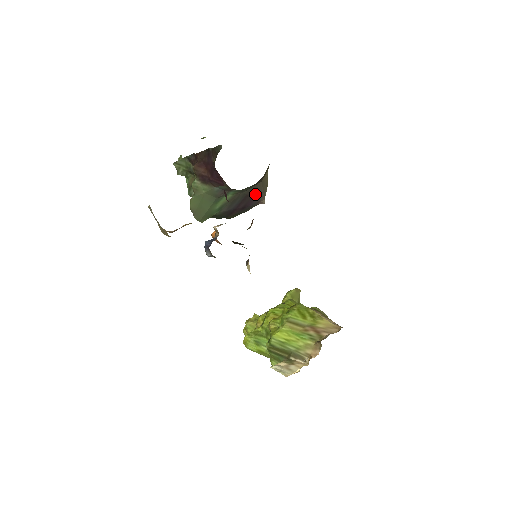
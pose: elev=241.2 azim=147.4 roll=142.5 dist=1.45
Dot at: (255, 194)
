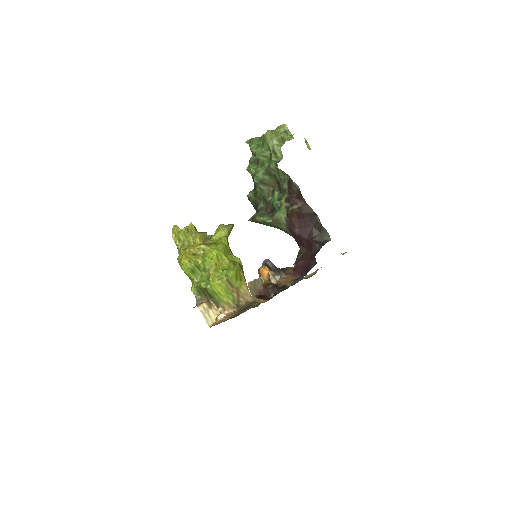
Dot at: occluded
